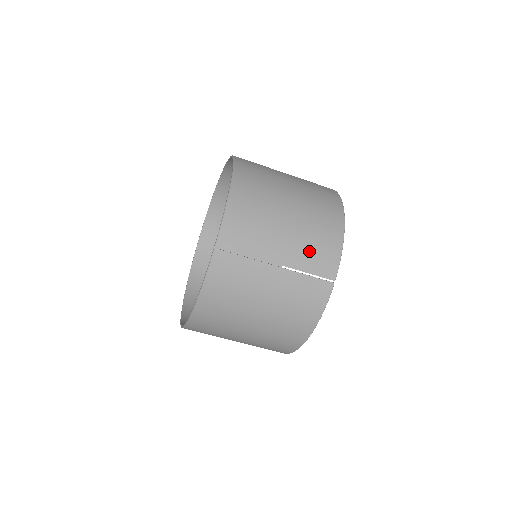
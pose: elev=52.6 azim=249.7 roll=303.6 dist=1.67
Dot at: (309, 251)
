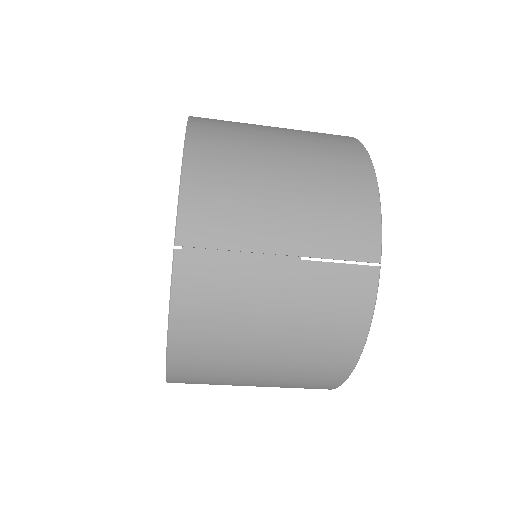
Dot at: (328, 224)
